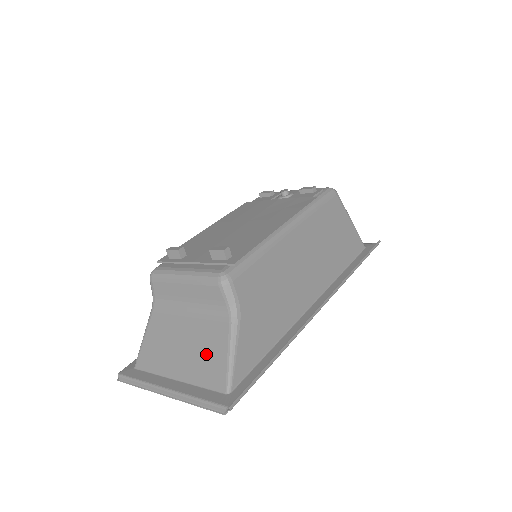
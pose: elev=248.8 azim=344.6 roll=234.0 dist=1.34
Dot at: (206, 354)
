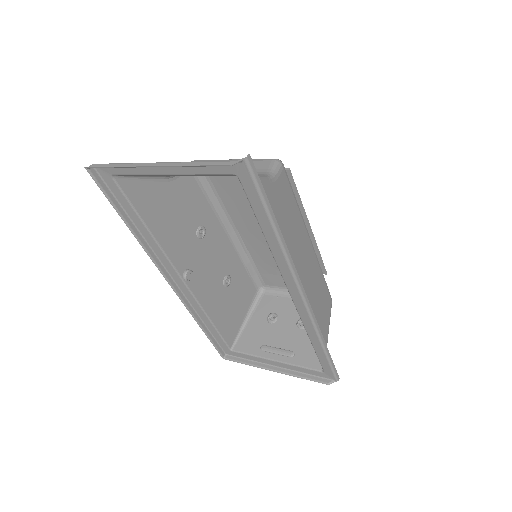
Dot at: occluded
